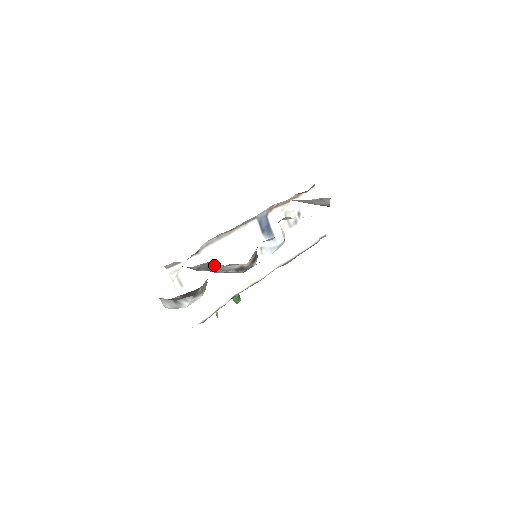
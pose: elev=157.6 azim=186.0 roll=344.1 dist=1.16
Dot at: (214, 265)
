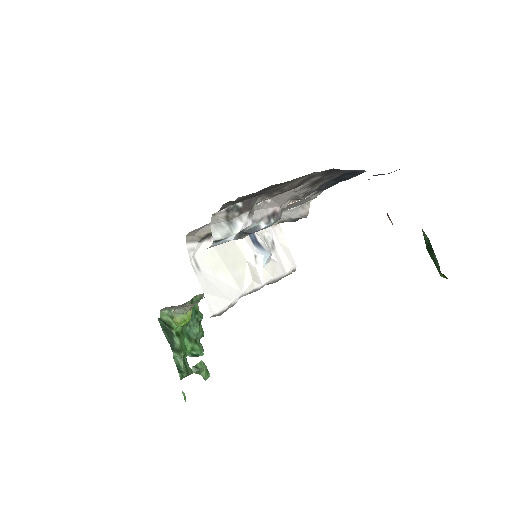
Dot at: occluded
